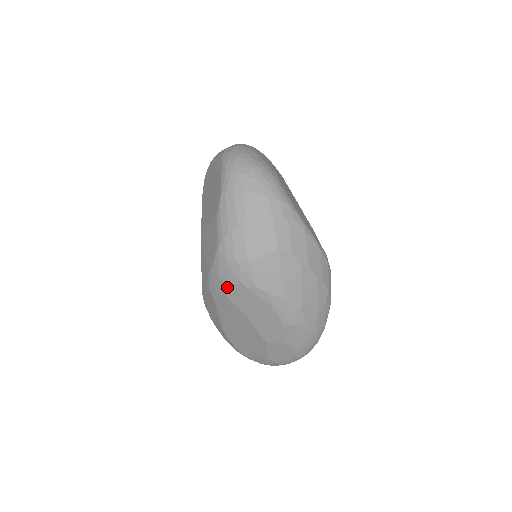
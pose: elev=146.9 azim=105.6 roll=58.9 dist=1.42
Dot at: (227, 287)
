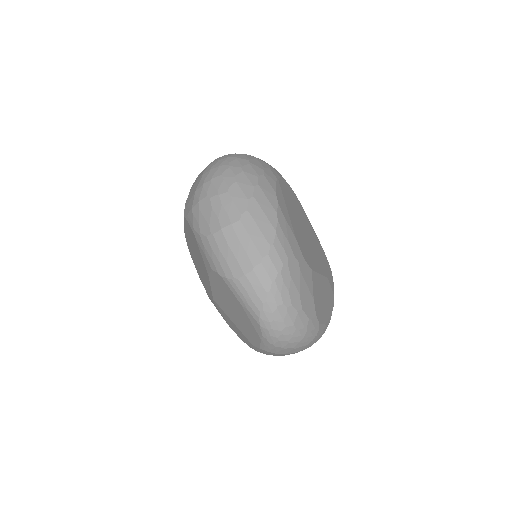
Dot at: occluded
